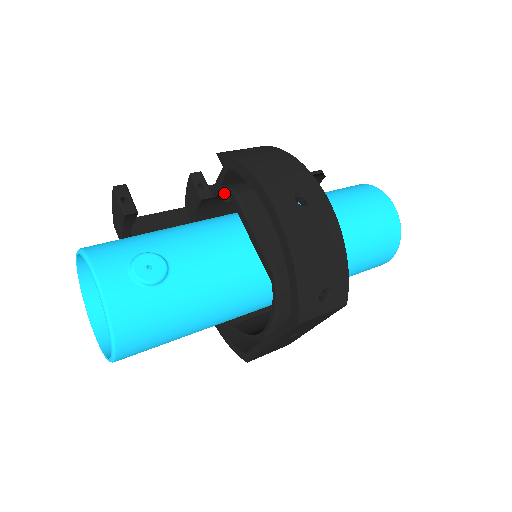
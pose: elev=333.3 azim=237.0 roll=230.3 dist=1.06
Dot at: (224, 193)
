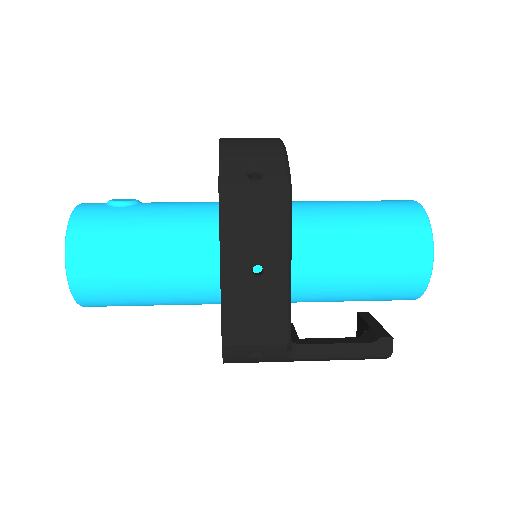
Dot at: occluded
